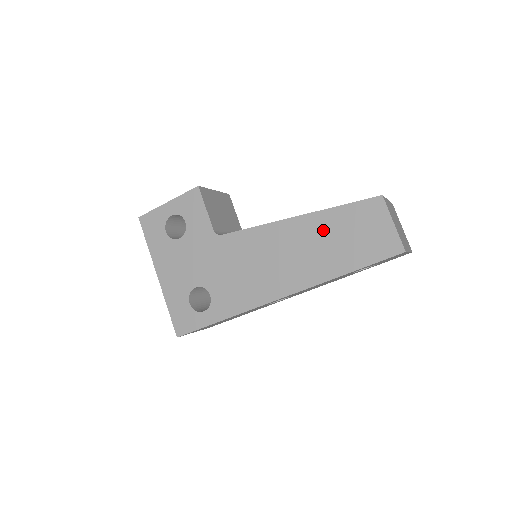
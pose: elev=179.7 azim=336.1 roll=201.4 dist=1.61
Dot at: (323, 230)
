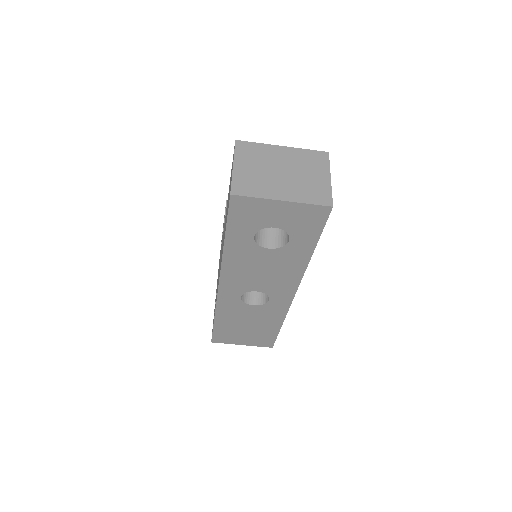
Dot at: occluded
